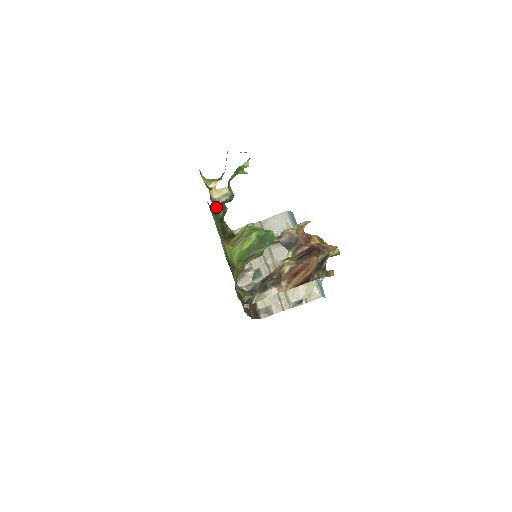
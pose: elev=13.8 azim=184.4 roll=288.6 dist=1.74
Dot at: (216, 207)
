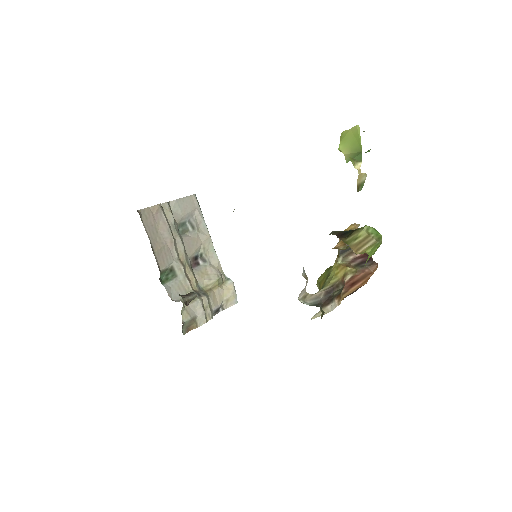
Dot at: occluded
